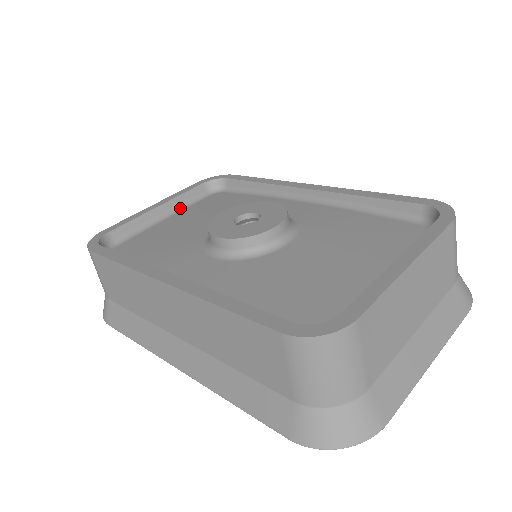
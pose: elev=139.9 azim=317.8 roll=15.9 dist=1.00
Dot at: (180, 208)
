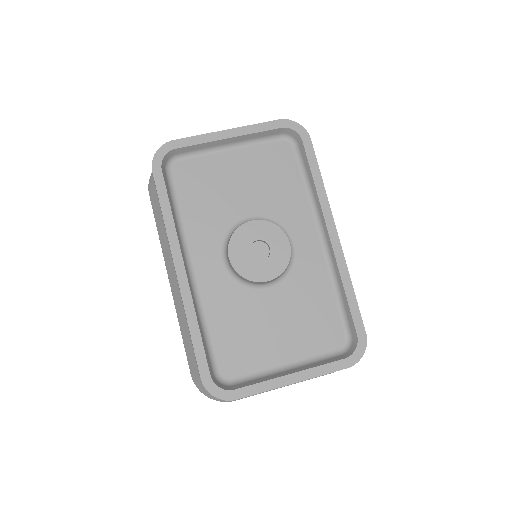
Dot at: (247, 143)
